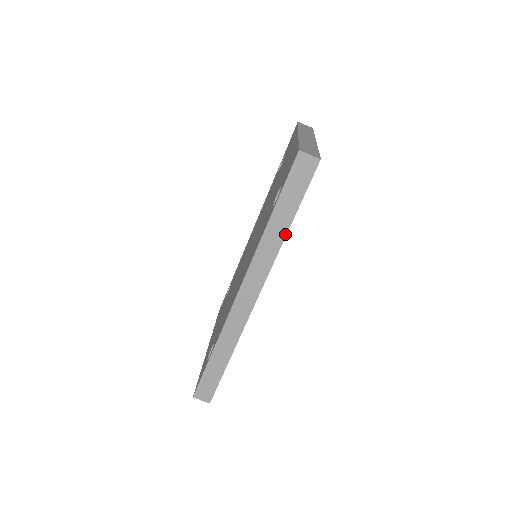
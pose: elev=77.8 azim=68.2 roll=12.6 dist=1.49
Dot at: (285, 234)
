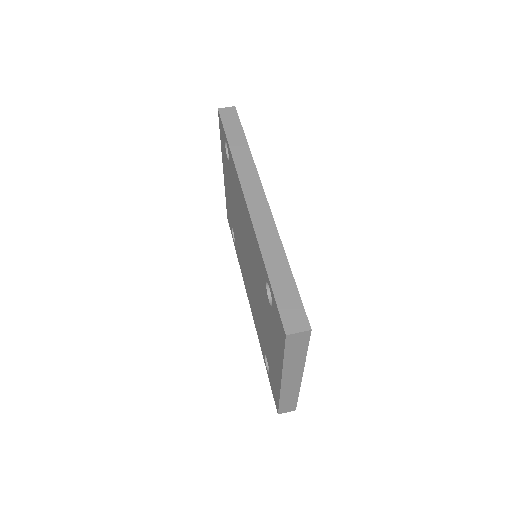
Dot at: (248, 147)
